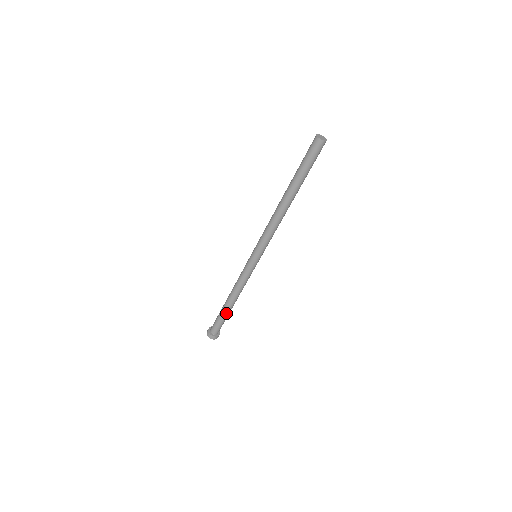
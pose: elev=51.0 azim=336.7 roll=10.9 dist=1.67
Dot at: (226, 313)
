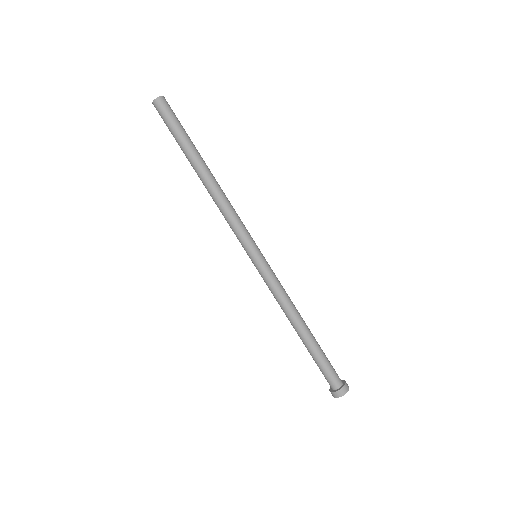
Dot at: (316, 346)
